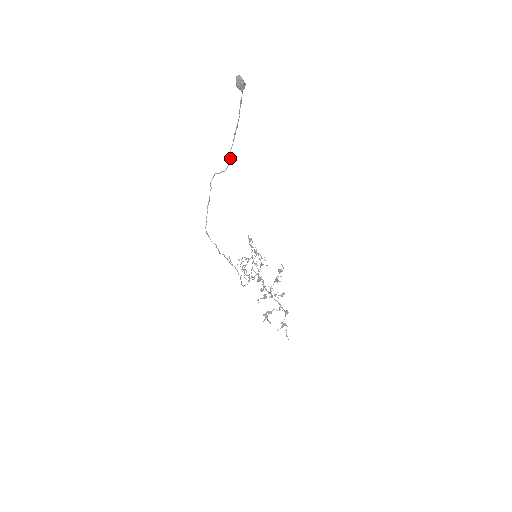
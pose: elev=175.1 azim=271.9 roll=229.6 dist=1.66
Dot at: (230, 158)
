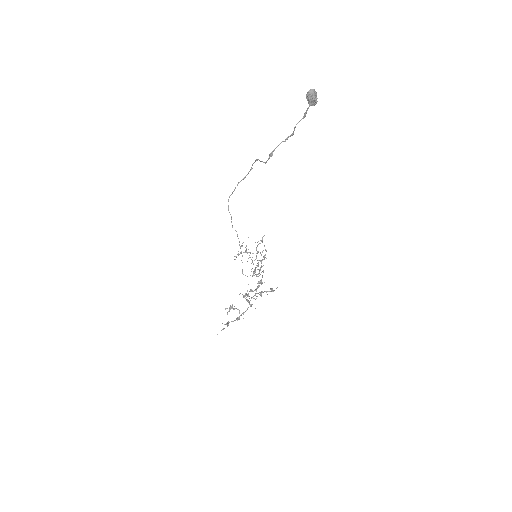
Dot at: (272, 155)
